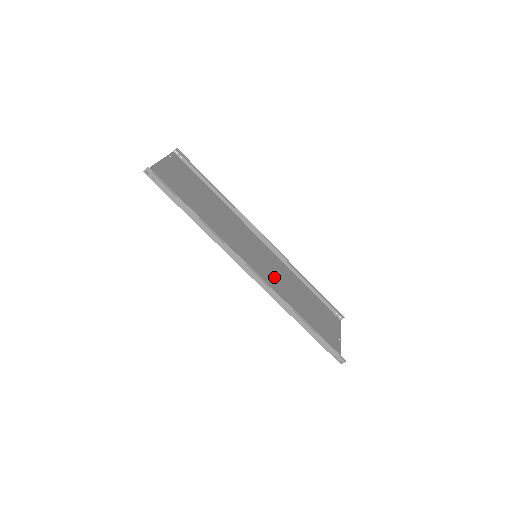
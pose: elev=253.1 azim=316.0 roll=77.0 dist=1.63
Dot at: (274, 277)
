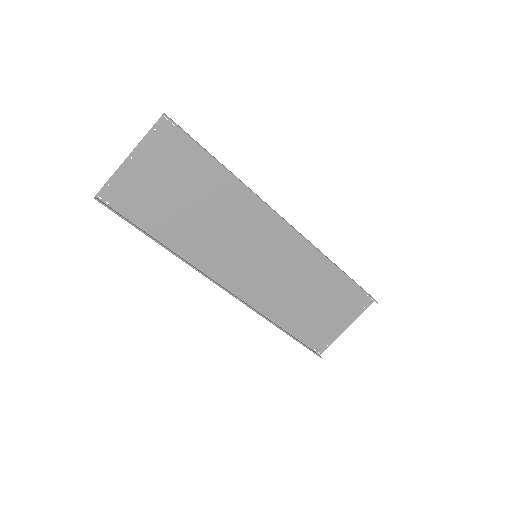
Dot at: (274, 276)
